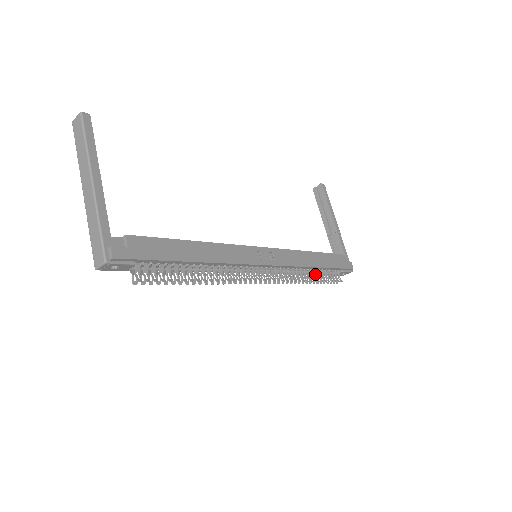
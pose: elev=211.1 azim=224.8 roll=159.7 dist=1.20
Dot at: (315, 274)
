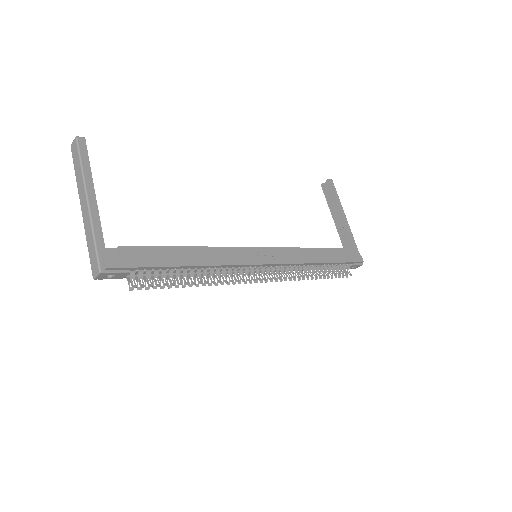
Dot at: (321, 269)
